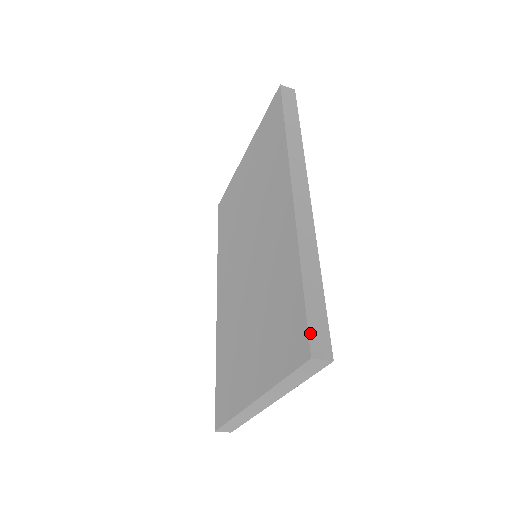
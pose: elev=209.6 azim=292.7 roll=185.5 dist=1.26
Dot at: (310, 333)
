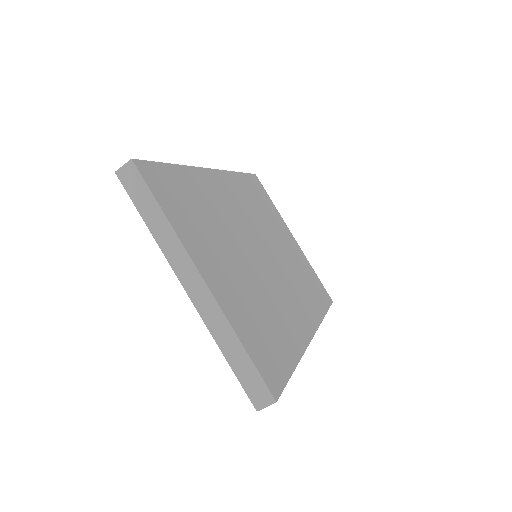
Dot at: occluded
